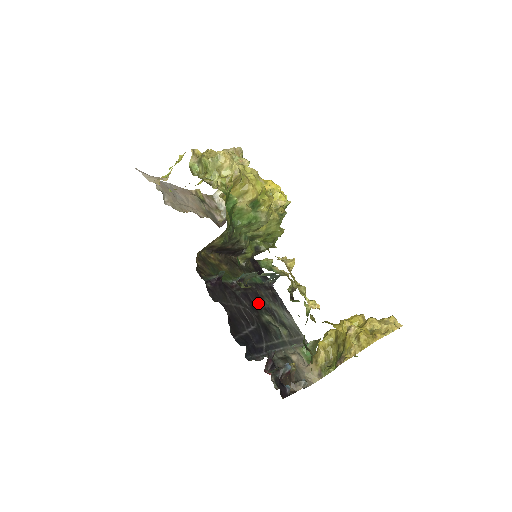
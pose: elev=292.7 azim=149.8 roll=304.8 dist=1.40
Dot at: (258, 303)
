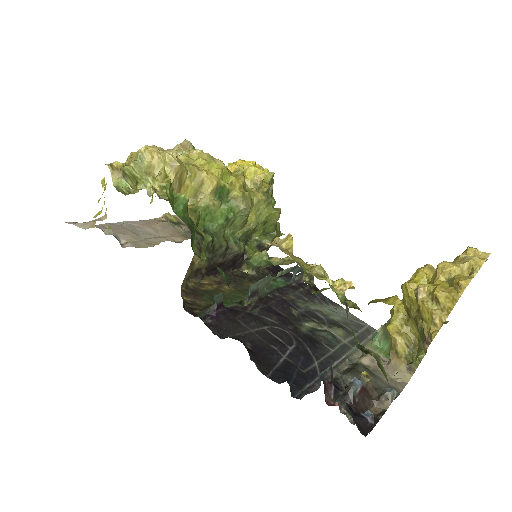
Dot at: (289, 312)
